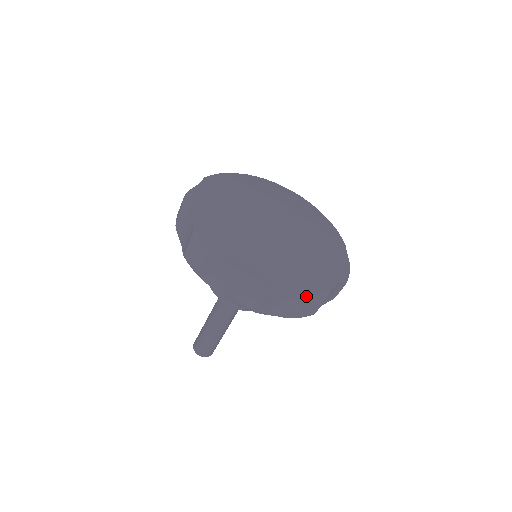
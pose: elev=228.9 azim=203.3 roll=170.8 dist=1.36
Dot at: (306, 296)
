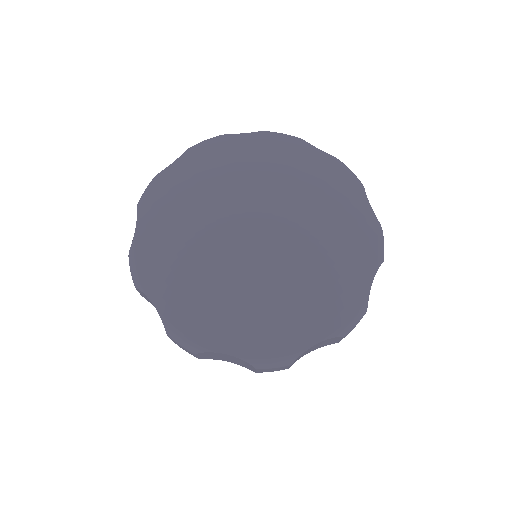
Dot at: (340, 334)
